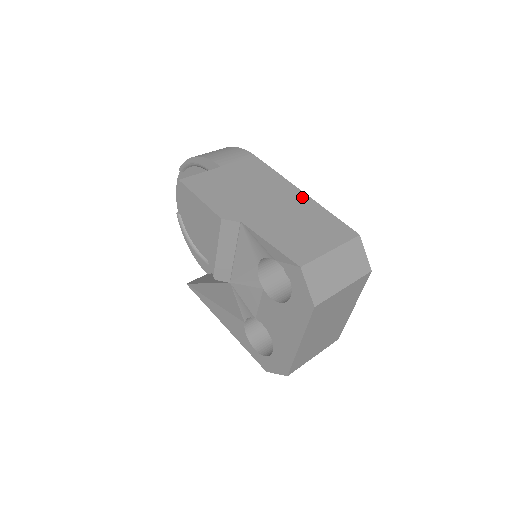
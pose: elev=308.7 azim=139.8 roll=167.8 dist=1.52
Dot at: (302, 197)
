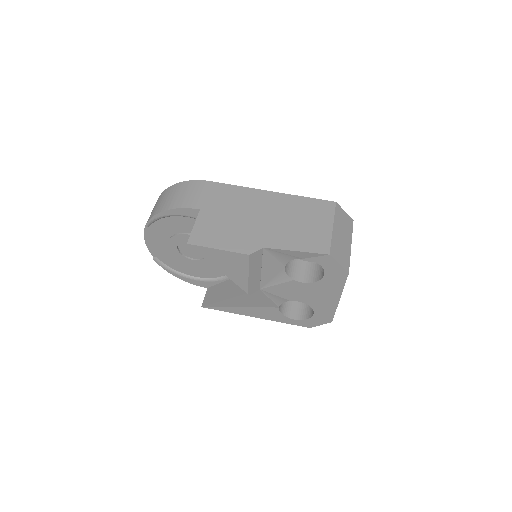
Dot at: (276, 197)
